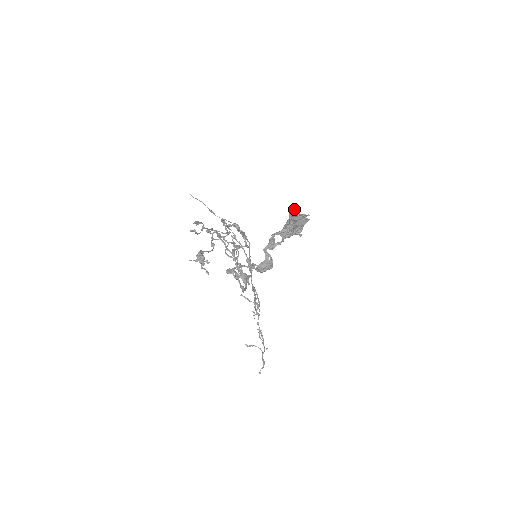
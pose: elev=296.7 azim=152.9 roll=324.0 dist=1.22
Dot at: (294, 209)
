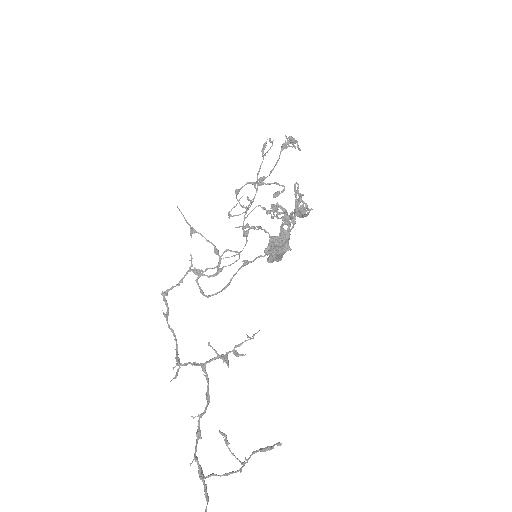
Dot at: (273, 243)
